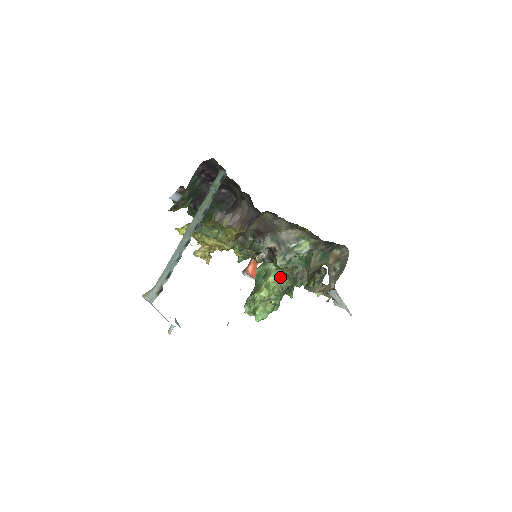
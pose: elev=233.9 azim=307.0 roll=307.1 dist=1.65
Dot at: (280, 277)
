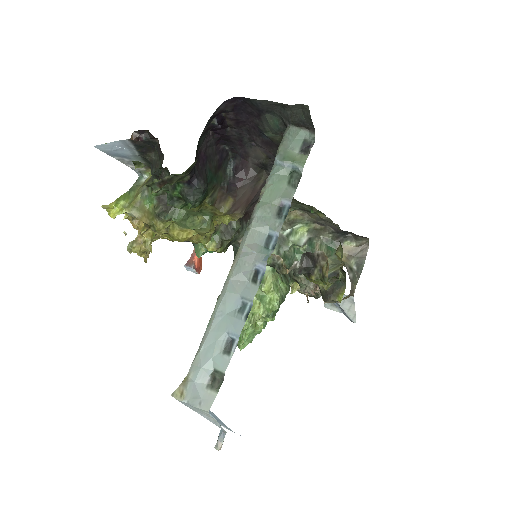
Dot at: (278, 282)
